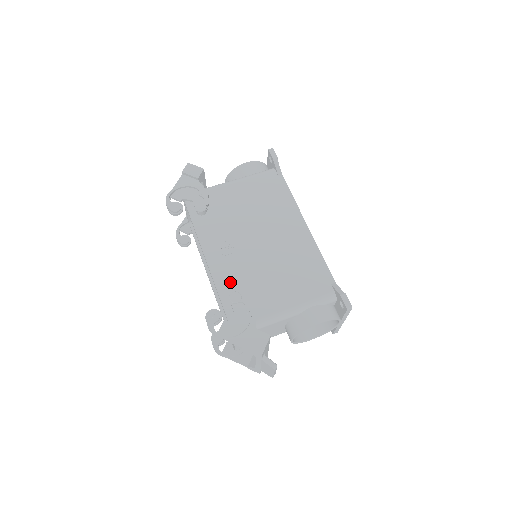
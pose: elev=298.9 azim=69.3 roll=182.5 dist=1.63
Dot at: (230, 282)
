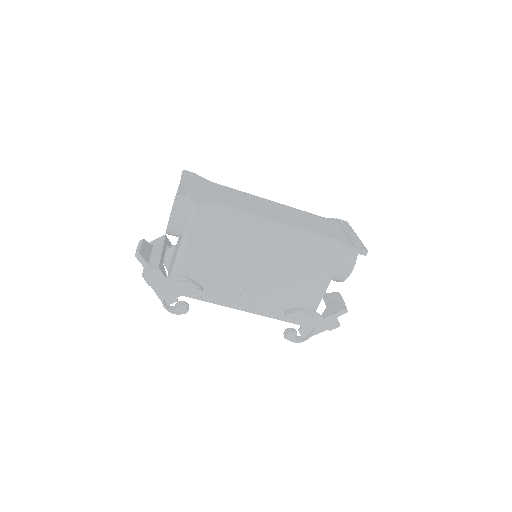
Dot at: (273, 307)
